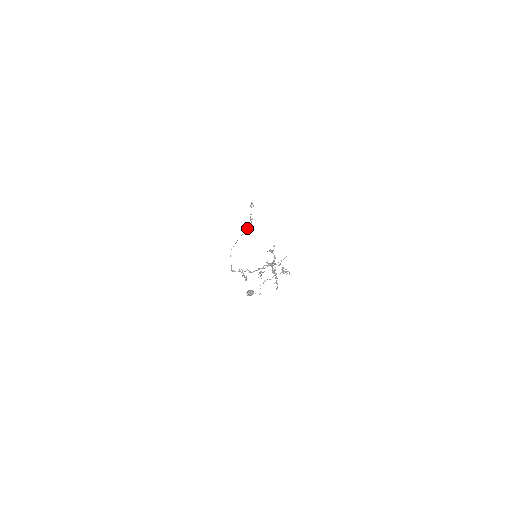
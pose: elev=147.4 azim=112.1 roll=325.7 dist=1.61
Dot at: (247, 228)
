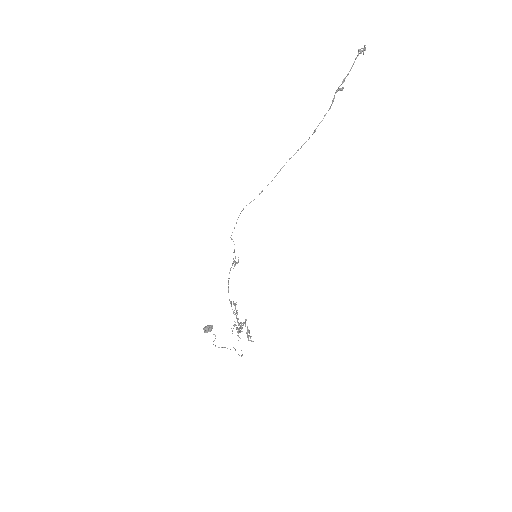
Dot at: (302, 145)
